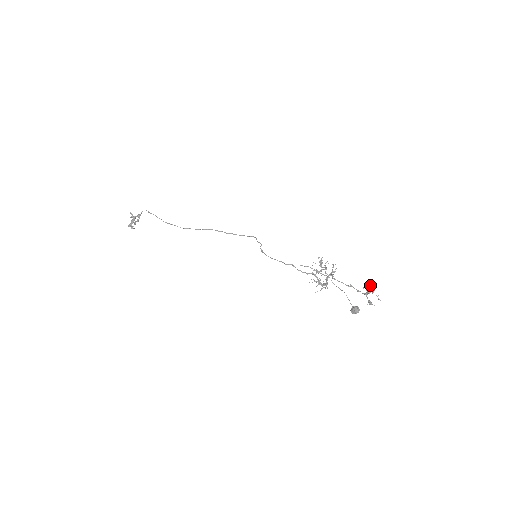
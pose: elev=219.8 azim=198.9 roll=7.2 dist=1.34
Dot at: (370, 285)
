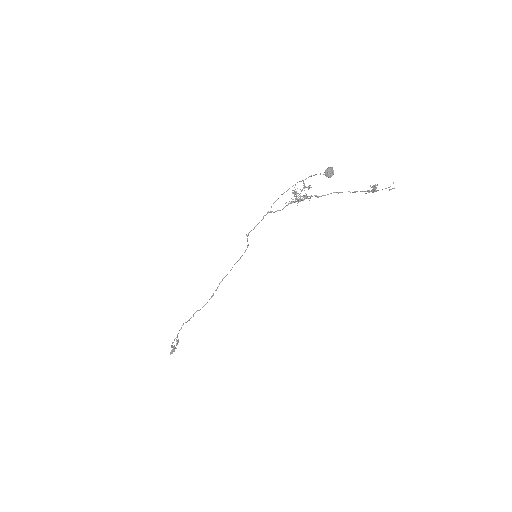
Dot at: occluded
